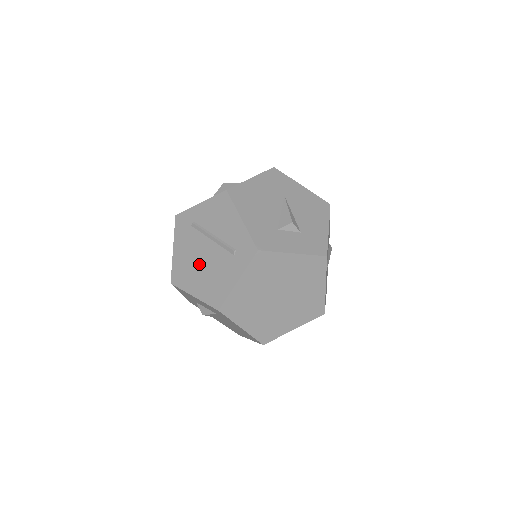
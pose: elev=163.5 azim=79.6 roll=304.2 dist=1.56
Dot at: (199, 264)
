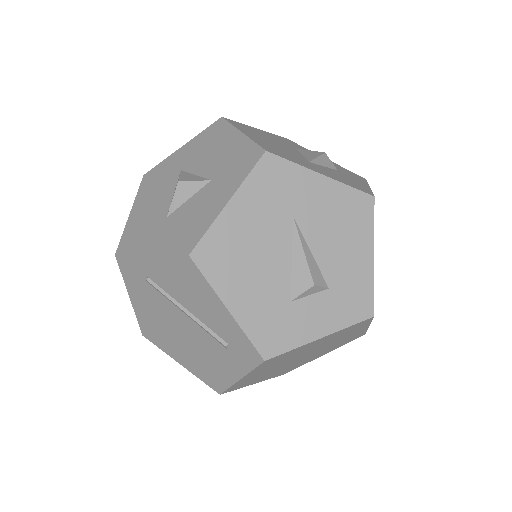
Dot at: (175, 334)
